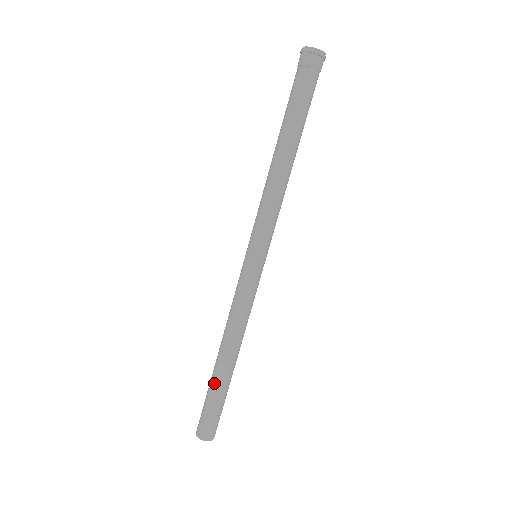
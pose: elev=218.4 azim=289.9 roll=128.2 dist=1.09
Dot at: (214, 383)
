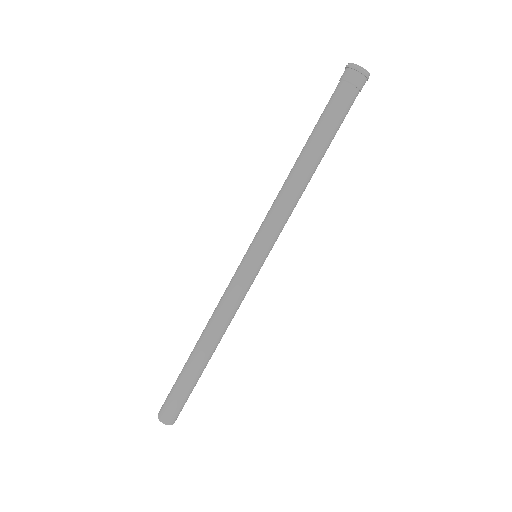
Dot at: (192, 374)
